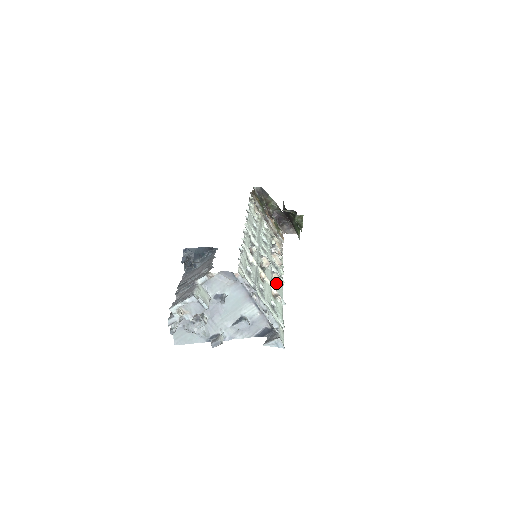
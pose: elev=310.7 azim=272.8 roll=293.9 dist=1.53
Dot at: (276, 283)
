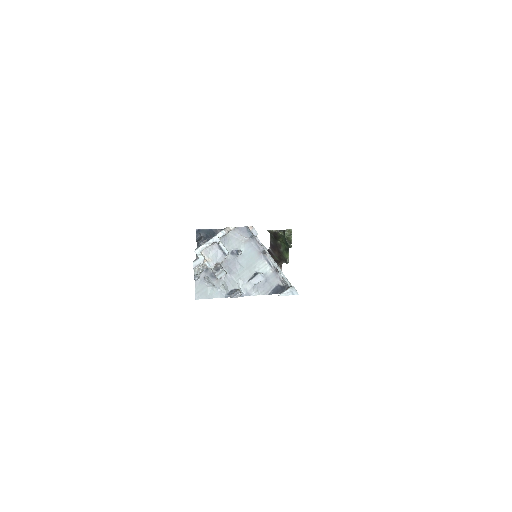
Dot at: occluded
